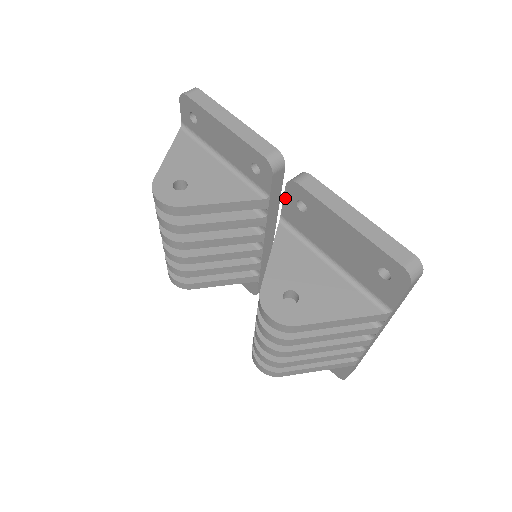
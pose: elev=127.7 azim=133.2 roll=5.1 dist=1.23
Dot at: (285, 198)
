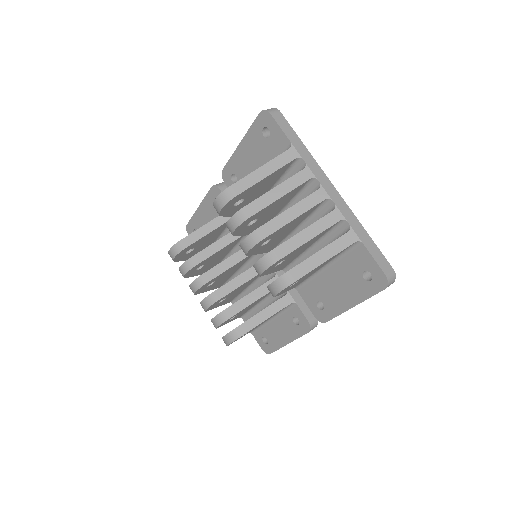
Dot at: occluded
